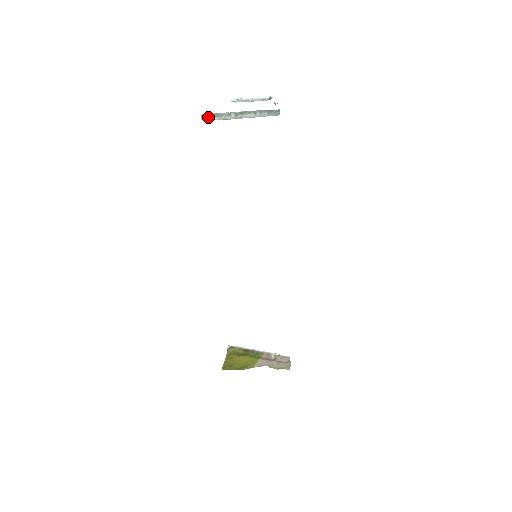
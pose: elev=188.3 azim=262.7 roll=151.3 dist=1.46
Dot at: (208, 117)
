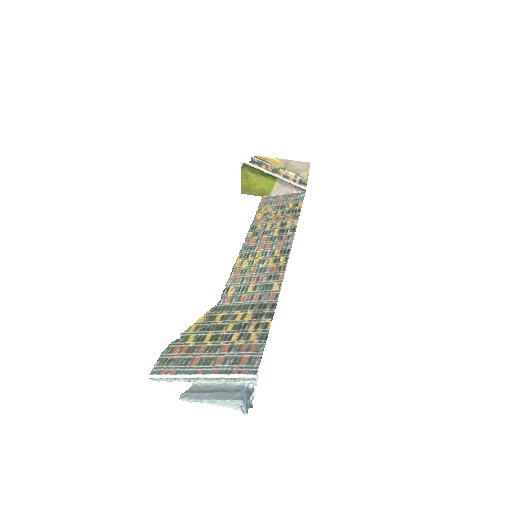
Dot at: (165, 378)
